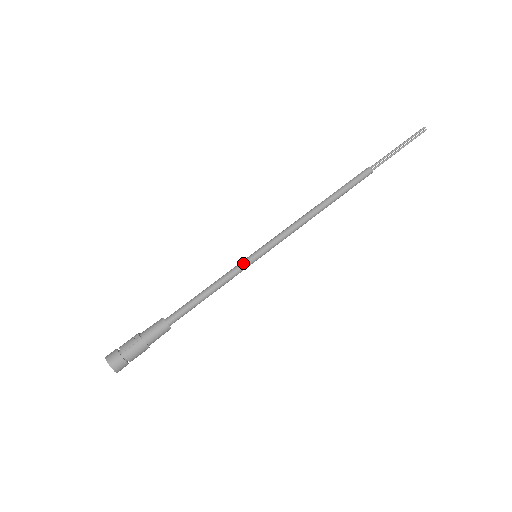
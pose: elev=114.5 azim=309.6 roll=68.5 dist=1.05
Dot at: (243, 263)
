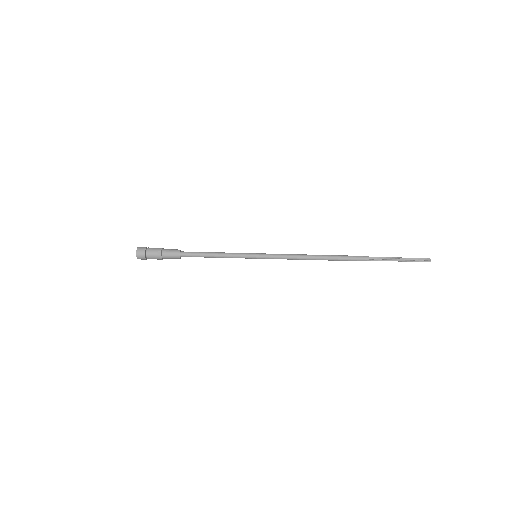
Dot at: (245, 256)
